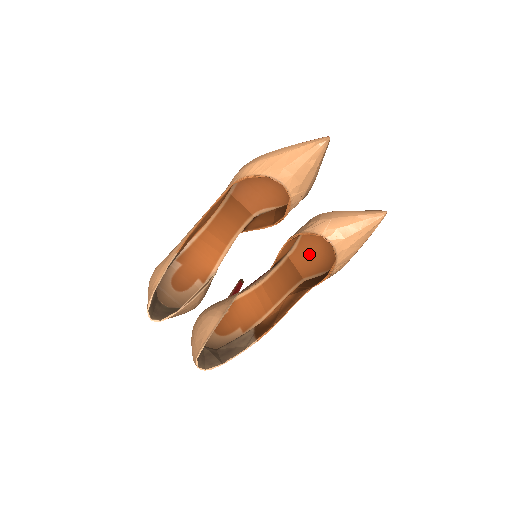
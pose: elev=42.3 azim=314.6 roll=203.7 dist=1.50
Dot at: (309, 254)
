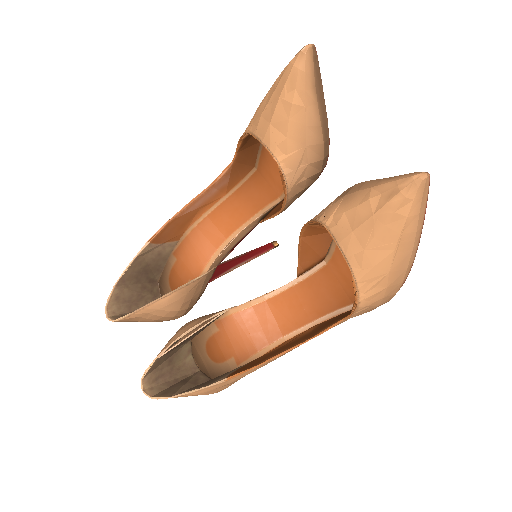
Dot at: occluded
